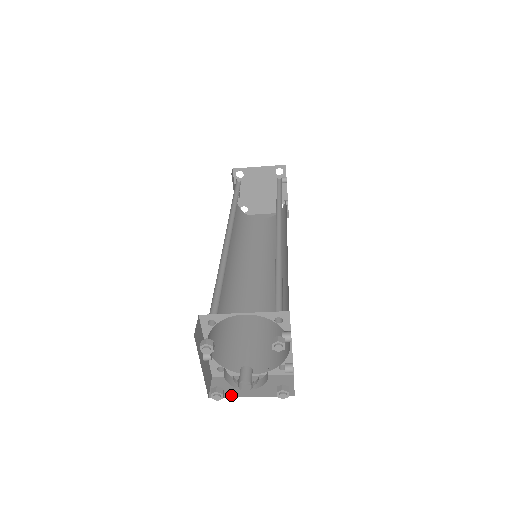
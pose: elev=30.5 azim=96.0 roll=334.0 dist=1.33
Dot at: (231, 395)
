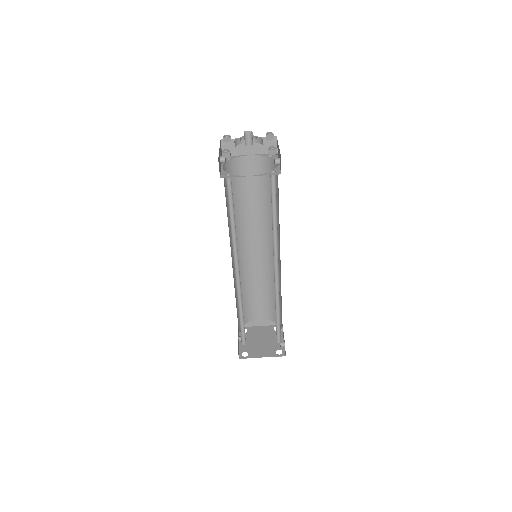
Dot at: occluded
